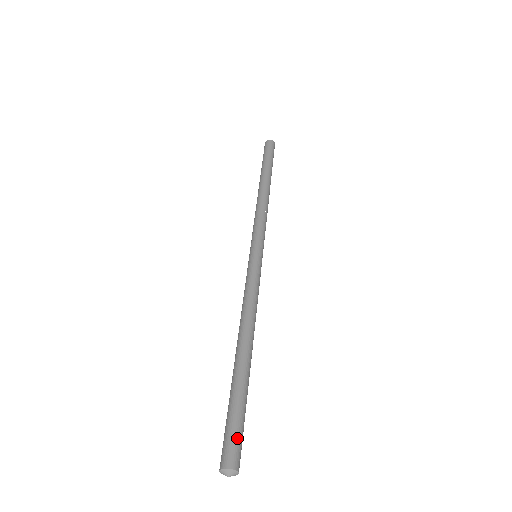
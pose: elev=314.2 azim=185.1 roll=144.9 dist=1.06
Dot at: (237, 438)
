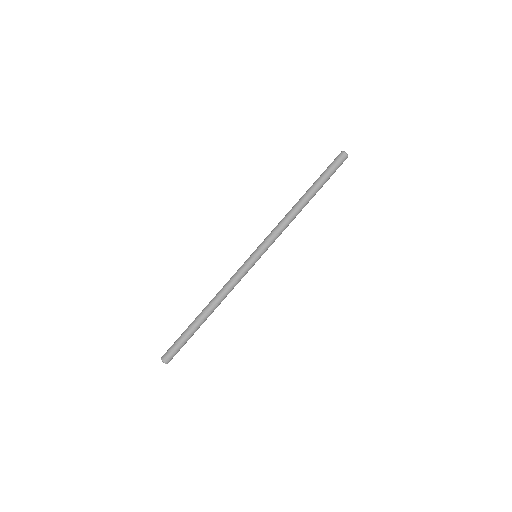
Dot at: (172, 349)
